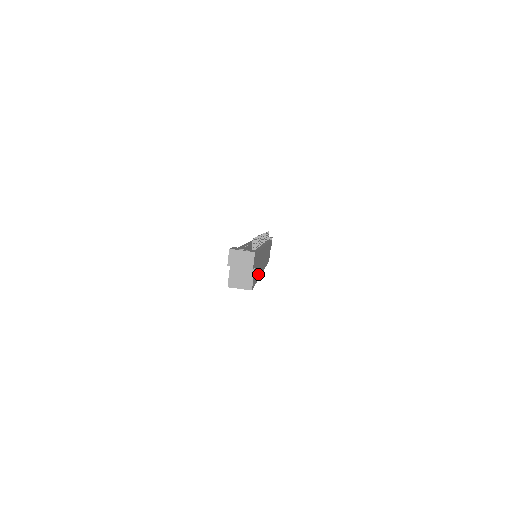
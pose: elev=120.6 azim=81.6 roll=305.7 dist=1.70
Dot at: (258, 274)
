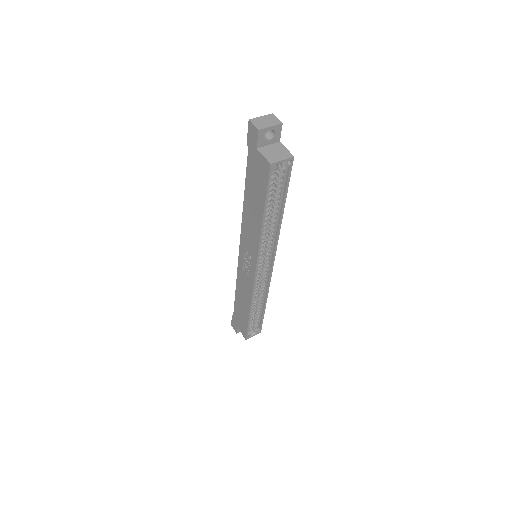
Dot at: occluded
